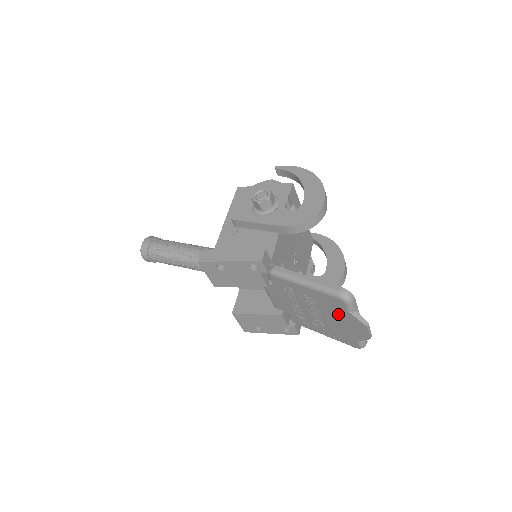
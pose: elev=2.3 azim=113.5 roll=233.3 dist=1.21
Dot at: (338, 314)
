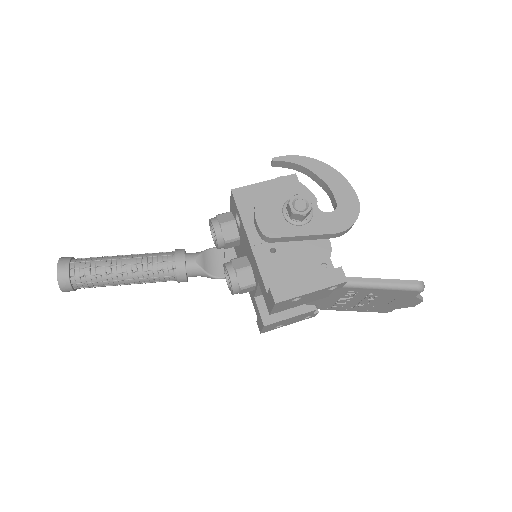
Dot at: (398, 299)
